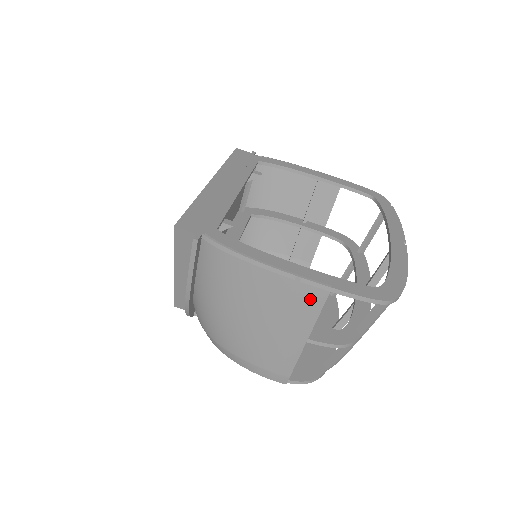
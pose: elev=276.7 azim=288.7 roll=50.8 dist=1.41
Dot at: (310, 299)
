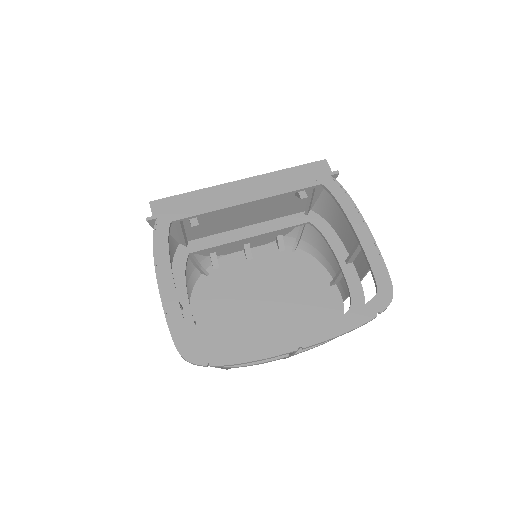
Dot at: occluded
